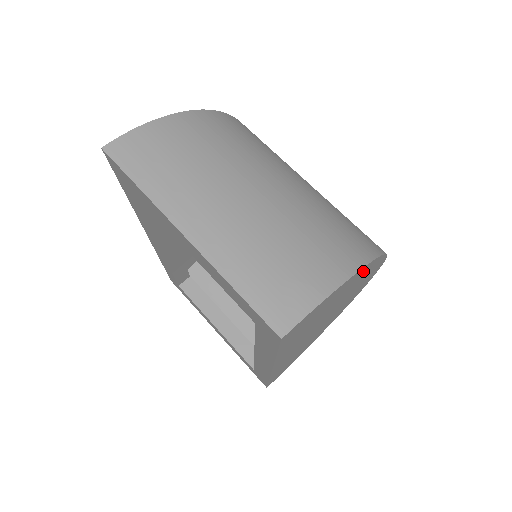
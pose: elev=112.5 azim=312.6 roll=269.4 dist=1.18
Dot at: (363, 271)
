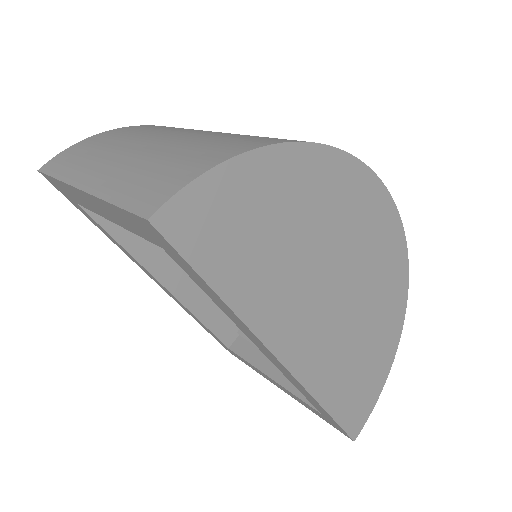
Dot at: (300, 163)
